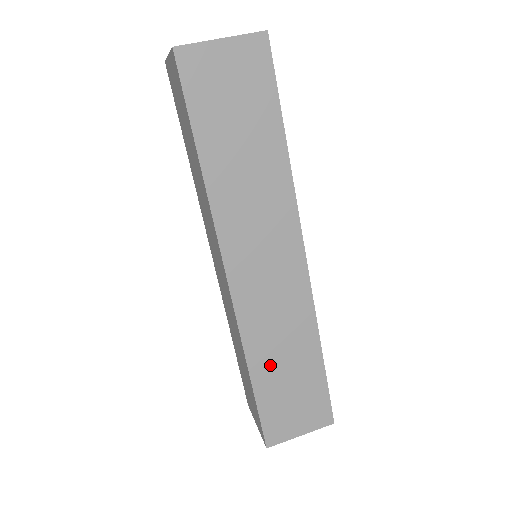
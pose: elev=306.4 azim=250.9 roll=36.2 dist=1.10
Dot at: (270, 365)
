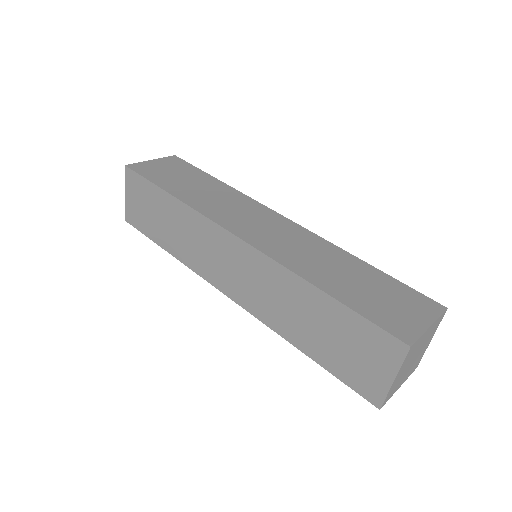
Dot at: (329, 278)
